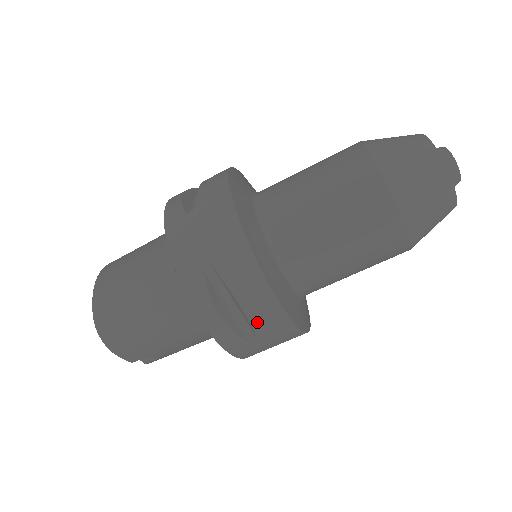
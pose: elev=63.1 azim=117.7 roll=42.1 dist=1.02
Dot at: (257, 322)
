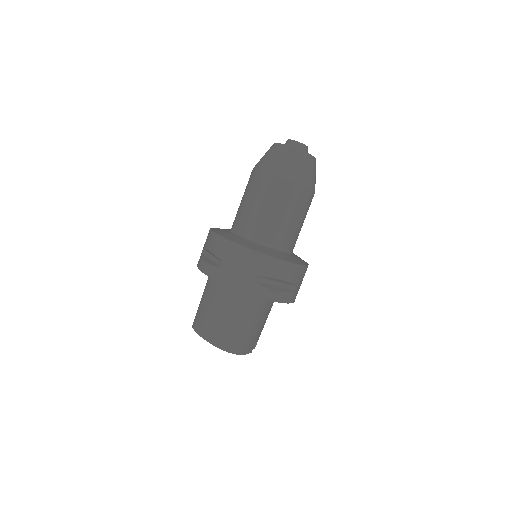
Dot at: (291, 279)
